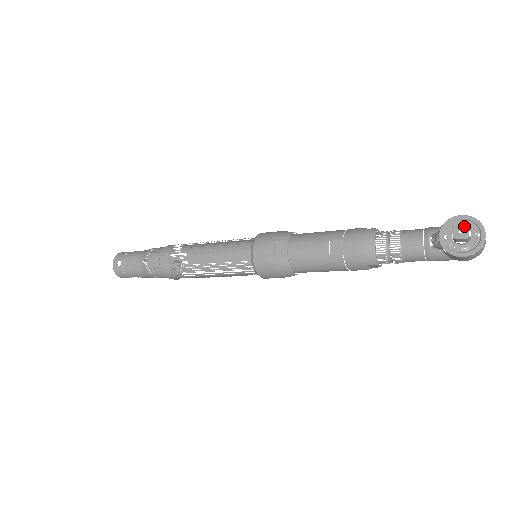
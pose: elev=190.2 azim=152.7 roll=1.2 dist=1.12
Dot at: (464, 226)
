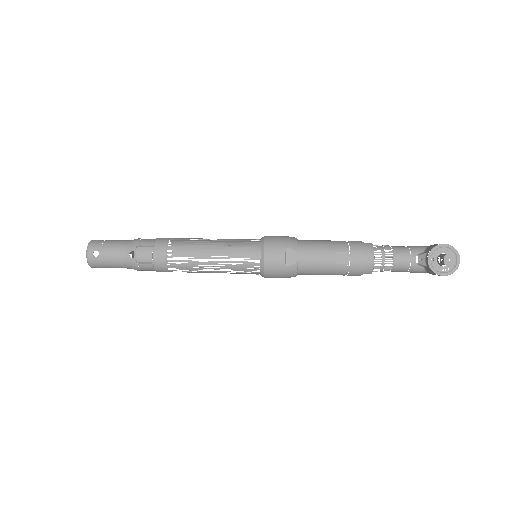
Dot at: (453, 256)
